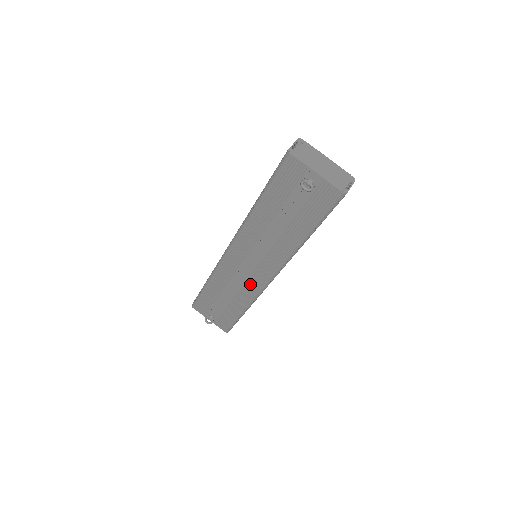
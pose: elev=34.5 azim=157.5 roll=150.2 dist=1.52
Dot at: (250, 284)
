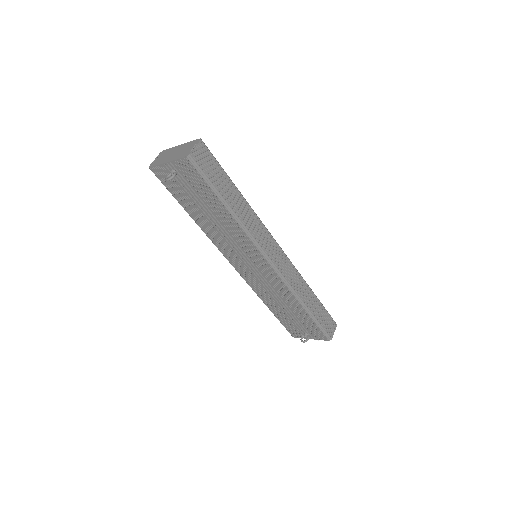
Dot at: (273, 282)
